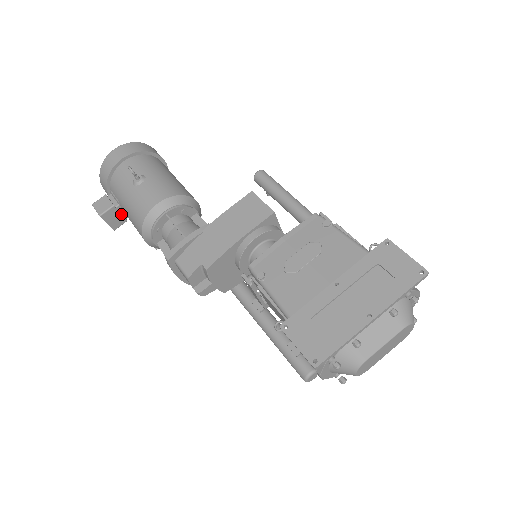
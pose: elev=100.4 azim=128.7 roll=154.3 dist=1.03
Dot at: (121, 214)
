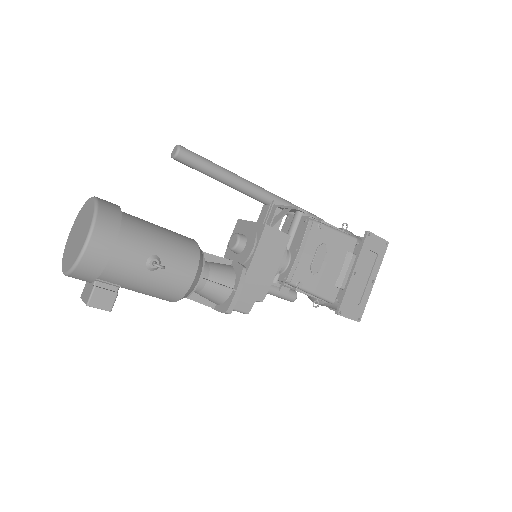
Dot at: occluded
